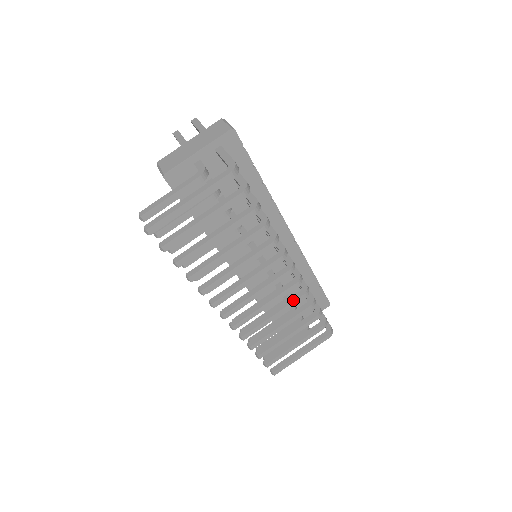
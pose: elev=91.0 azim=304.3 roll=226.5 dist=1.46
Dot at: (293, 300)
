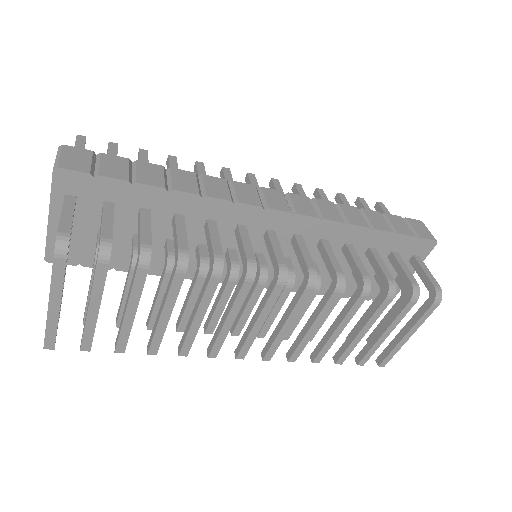
Dot at: (324, 302)
